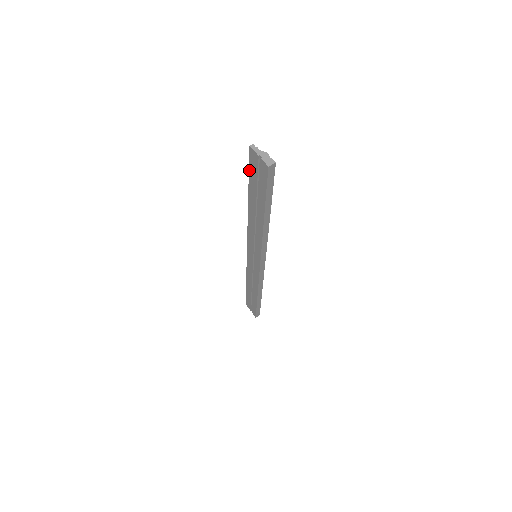
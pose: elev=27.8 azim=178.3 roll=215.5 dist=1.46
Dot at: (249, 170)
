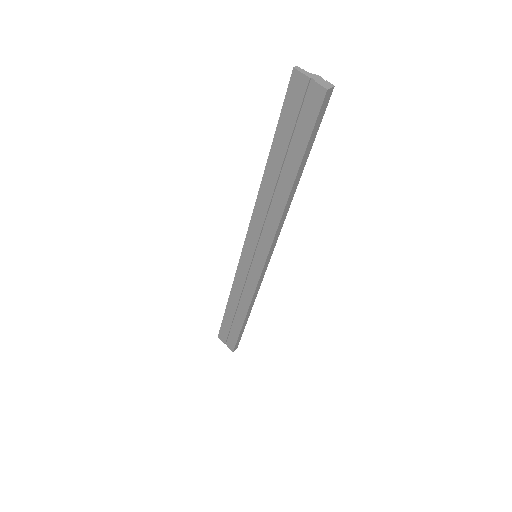
Dot at: (281, 112)
